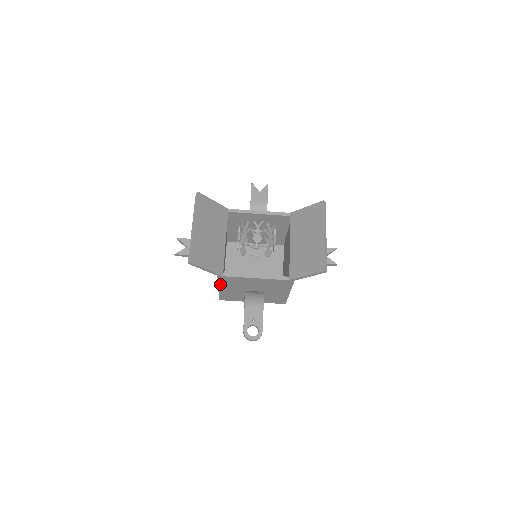
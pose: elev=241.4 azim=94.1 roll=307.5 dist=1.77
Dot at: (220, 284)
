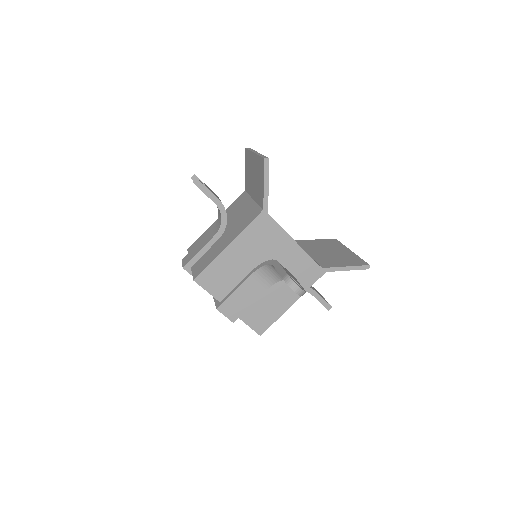
Dot at: (243, 234)
